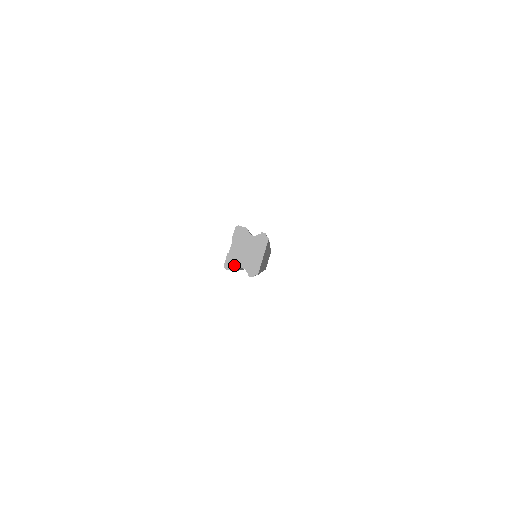
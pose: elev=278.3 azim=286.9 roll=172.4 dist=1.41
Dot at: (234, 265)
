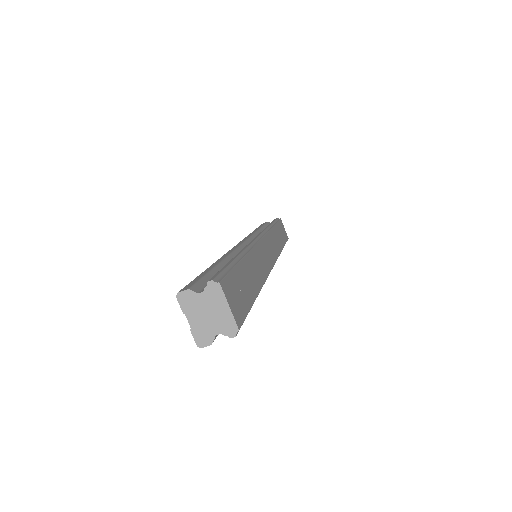
Dot at: (207, 338)
